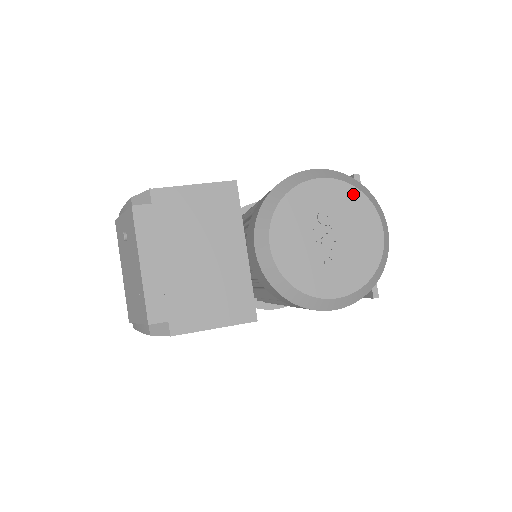
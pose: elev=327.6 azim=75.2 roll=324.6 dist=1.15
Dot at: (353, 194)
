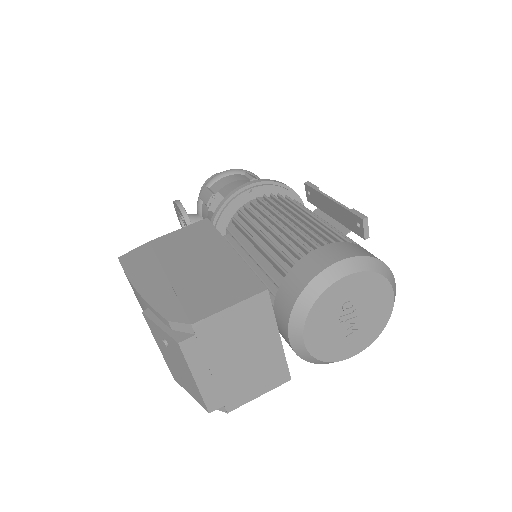
Dot at: (373, 279)
